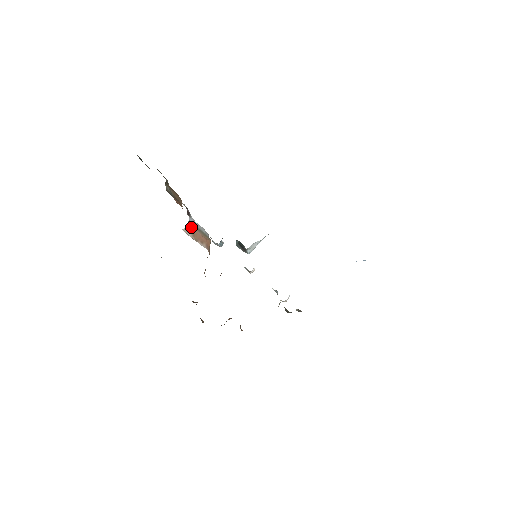
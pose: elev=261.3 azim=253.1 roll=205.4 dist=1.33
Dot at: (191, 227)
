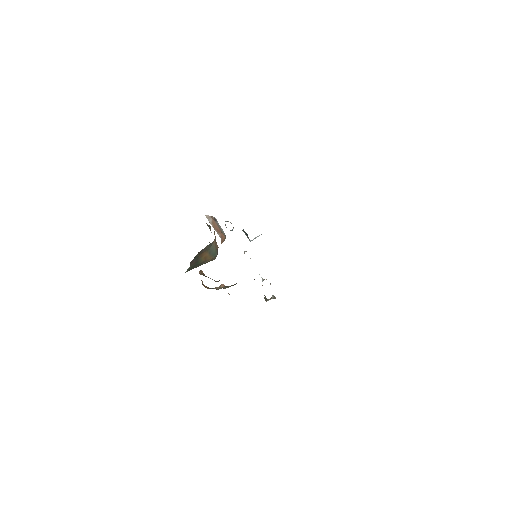
Dot at: (213, 219)
